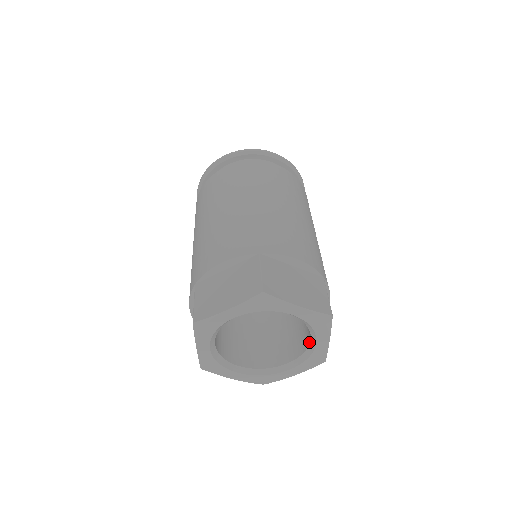
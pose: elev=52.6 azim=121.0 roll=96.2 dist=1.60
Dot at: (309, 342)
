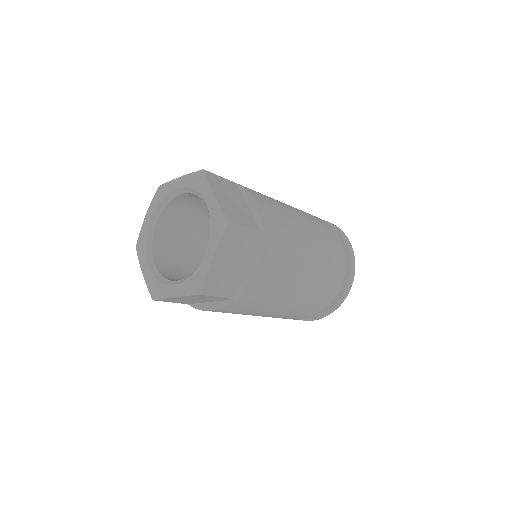
Dot at: occluded
